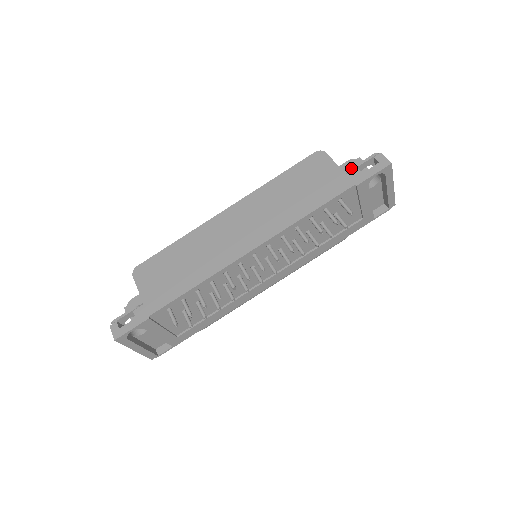
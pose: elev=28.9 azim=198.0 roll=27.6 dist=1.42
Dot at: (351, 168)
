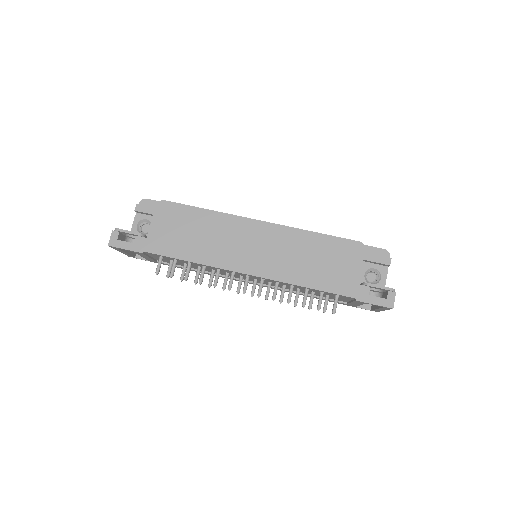
Dot at: occluded
